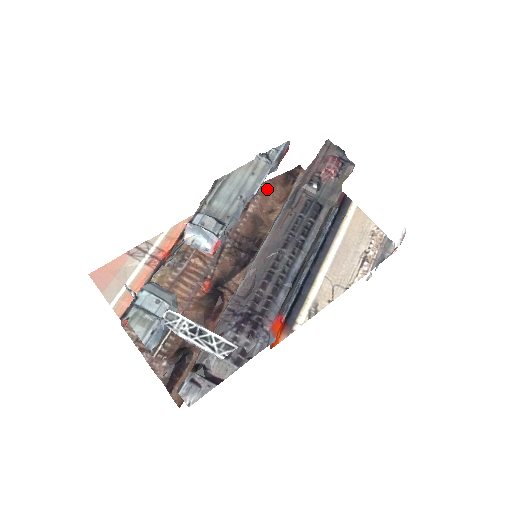
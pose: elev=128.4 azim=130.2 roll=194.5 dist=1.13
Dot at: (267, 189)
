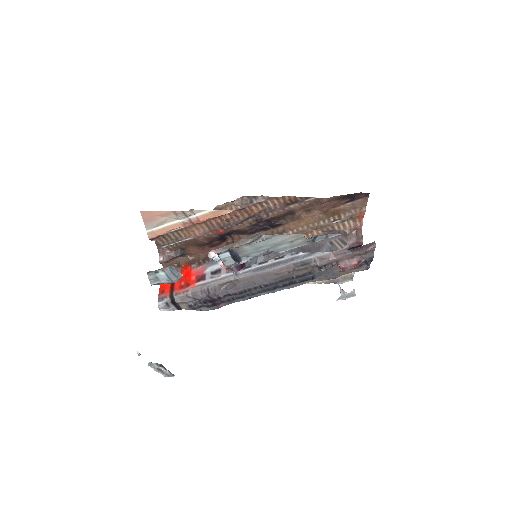
Dot at: (320, 202)
